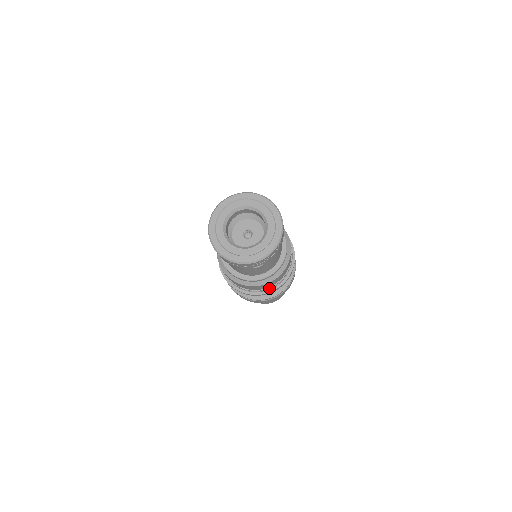
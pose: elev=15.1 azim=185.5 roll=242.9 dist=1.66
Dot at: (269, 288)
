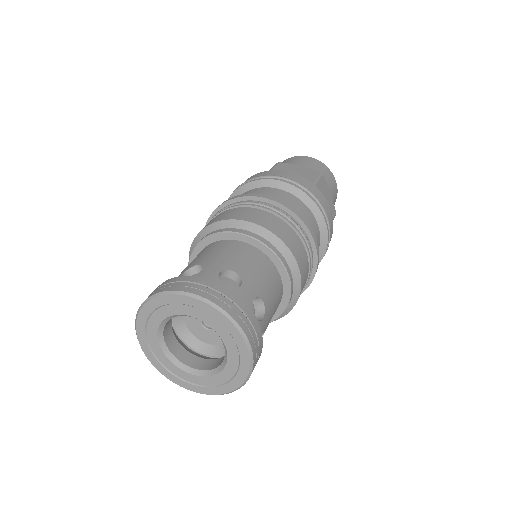
Dot at: occluded
